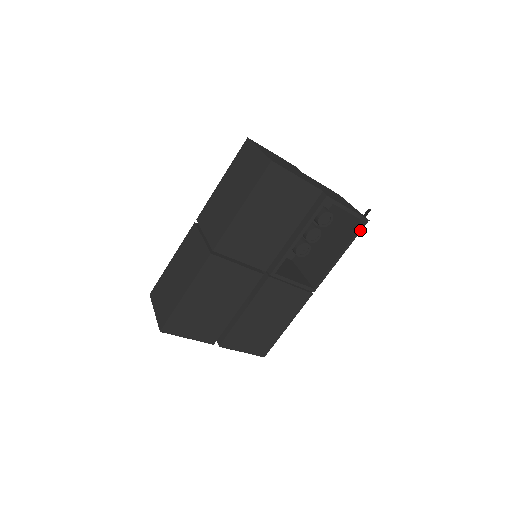
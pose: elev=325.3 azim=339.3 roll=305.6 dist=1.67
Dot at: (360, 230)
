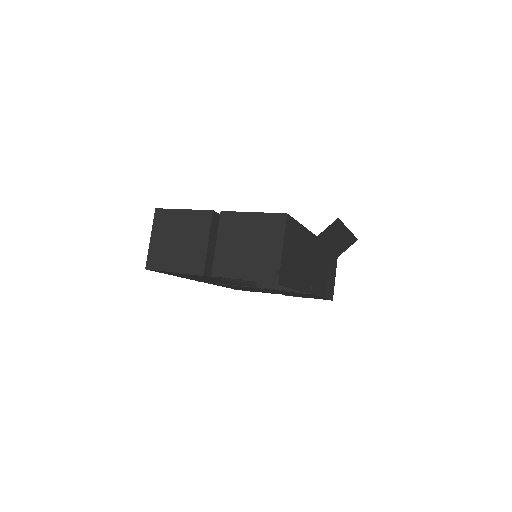
Dot at: (282, 284)
